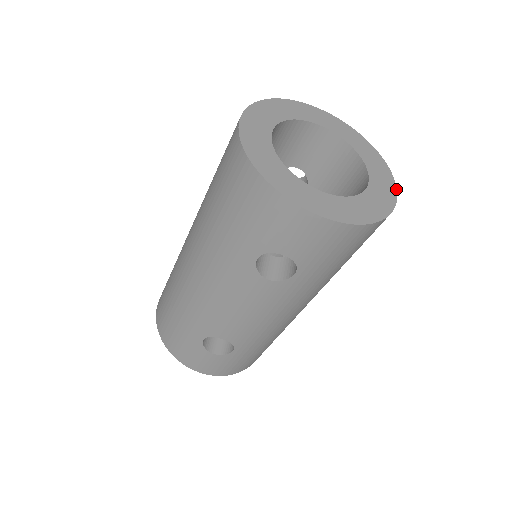
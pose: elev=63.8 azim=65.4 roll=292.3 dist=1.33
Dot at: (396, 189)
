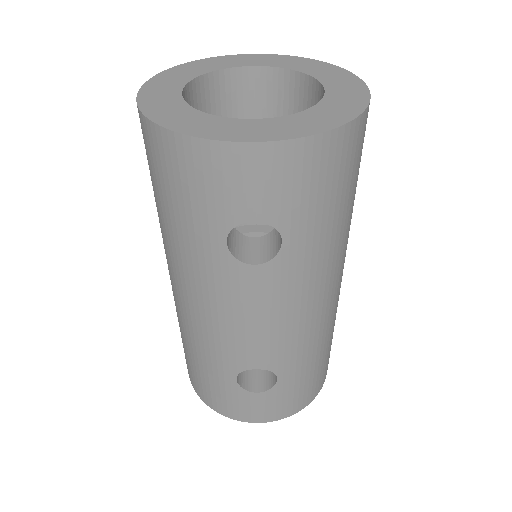
Dot at: (366, 86)
